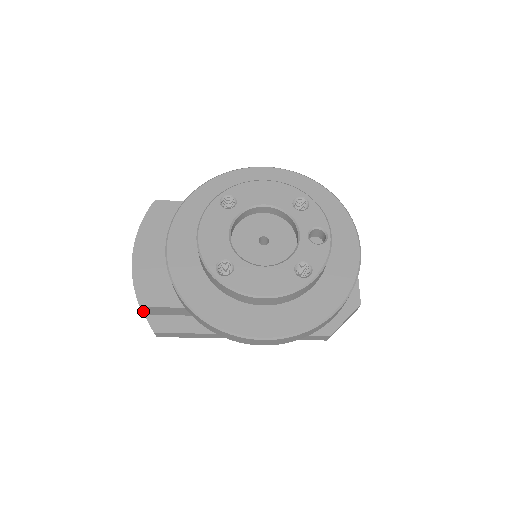
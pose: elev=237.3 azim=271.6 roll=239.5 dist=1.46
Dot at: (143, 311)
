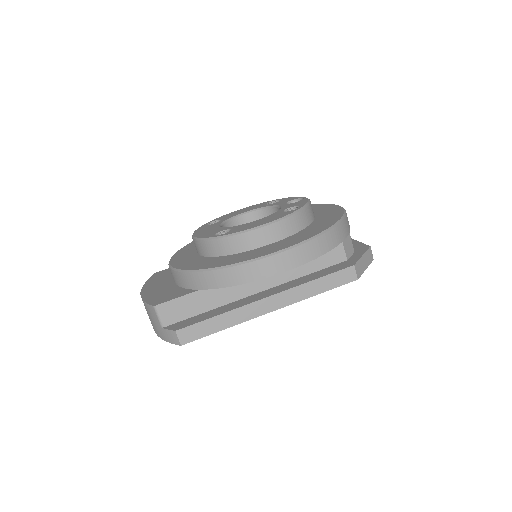
Dot at: (160, 320)
